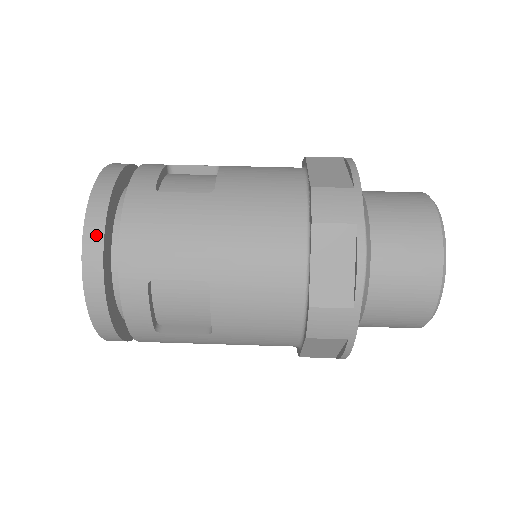
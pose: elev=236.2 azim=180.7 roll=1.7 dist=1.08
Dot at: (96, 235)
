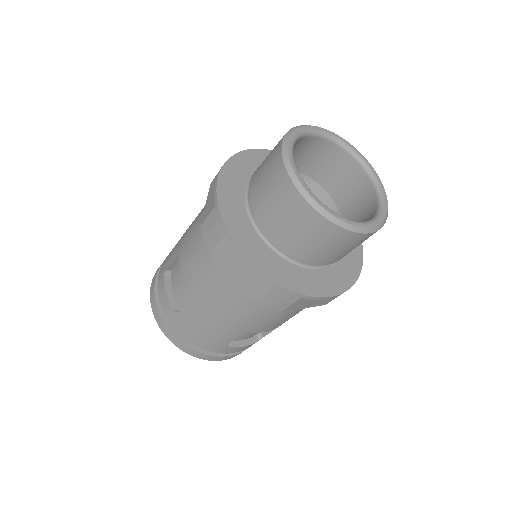
Dot at: (160, 267)
